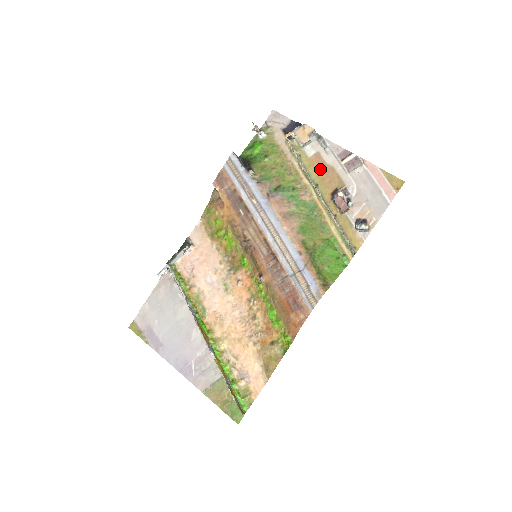
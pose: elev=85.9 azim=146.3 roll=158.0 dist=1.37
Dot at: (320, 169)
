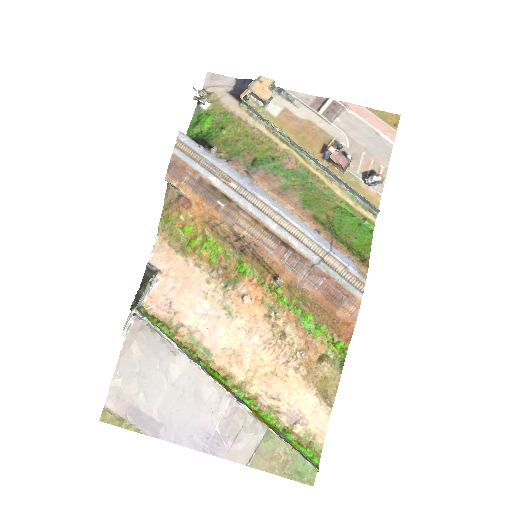
Dot at: (295, 127)
